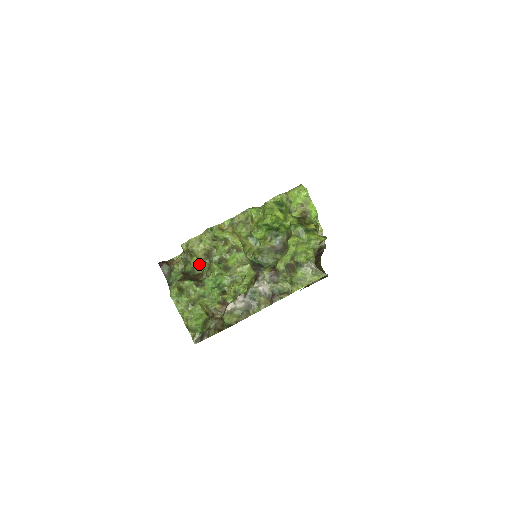
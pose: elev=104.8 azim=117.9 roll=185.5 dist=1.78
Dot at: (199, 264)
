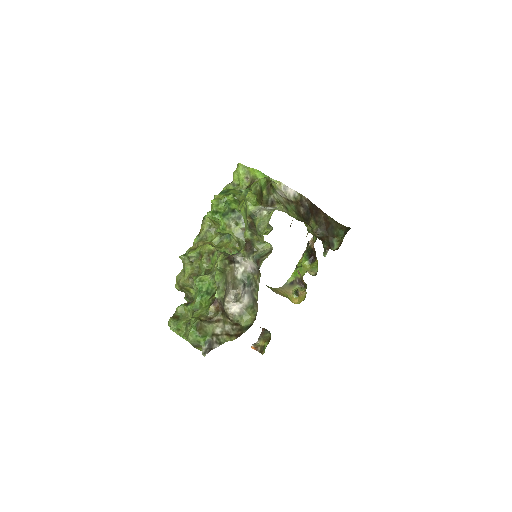
Dot at: occluded
